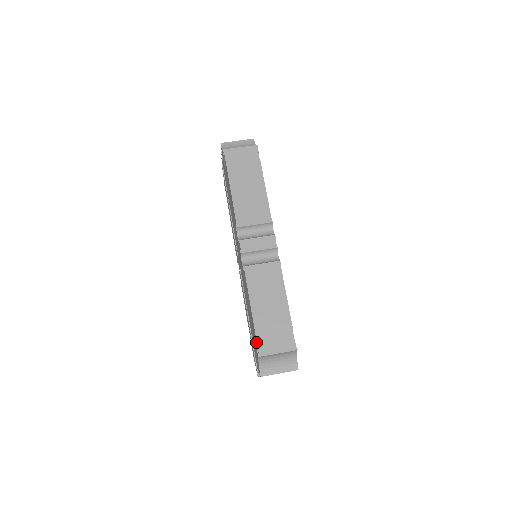
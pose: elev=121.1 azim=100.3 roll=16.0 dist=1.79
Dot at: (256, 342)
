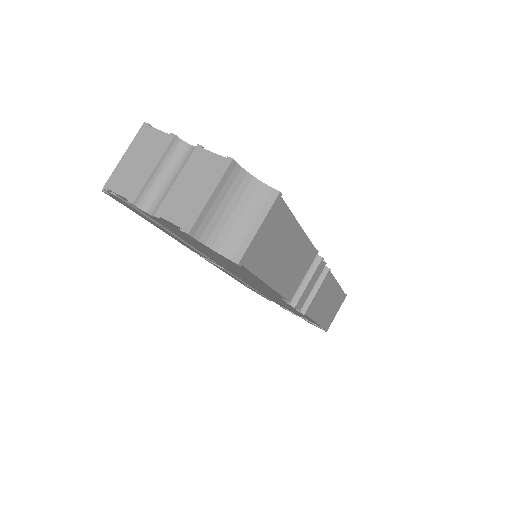
Dot at: occluded
